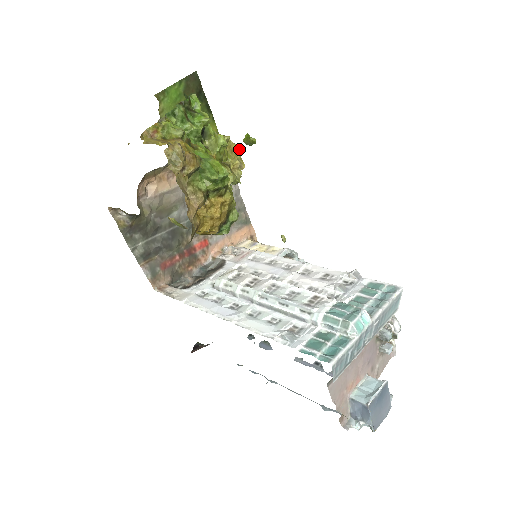
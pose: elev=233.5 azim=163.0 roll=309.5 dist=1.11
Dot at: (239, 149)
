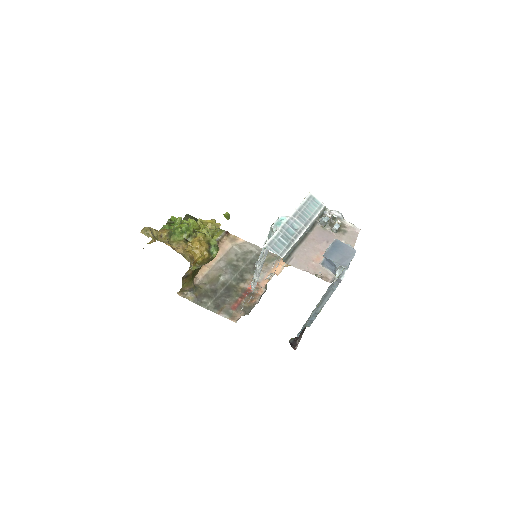
Dot at: (212, 220)
